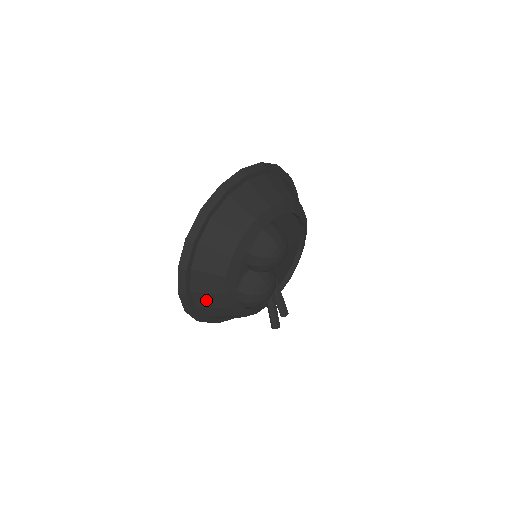
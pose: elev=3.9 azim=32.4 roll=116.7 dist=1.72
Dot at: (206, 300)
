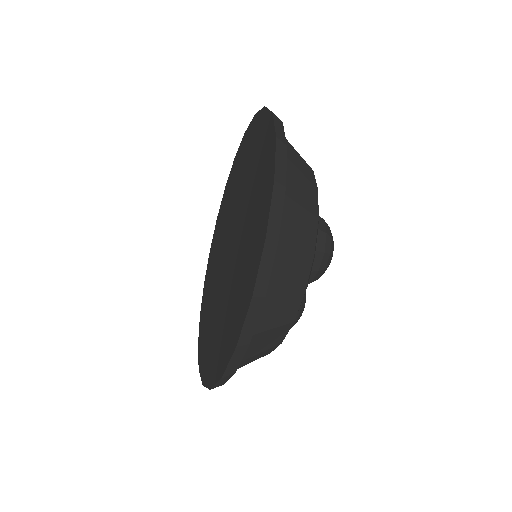
Dot at: (248, 361)
